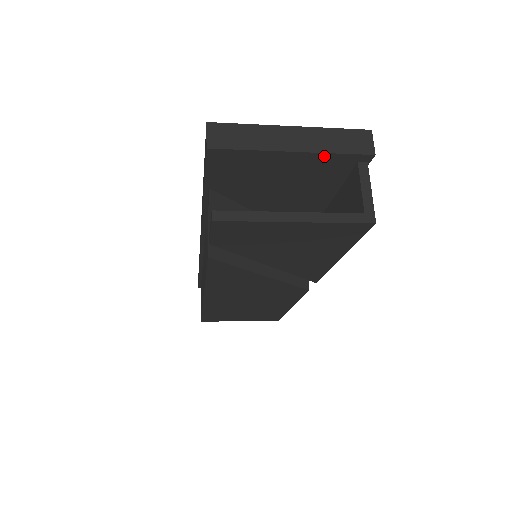
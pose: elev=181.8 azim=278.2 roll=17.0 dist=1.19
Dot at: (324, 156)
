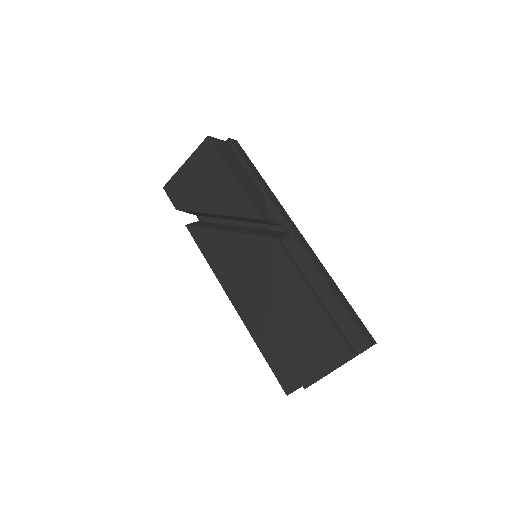
Dot at: occluded
